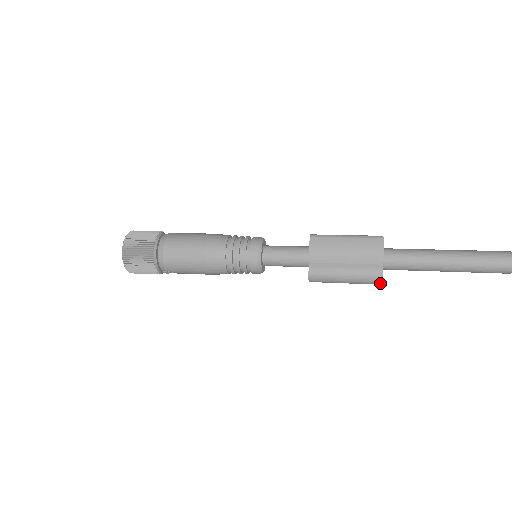
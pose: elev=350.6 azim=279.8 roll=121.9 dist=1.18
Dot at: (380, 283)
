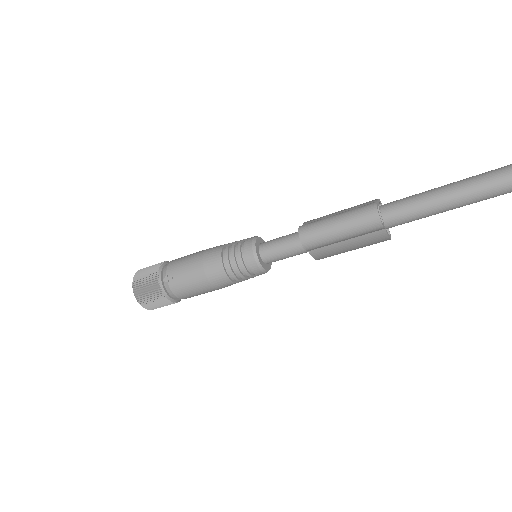
Dot at: (376, 212)
